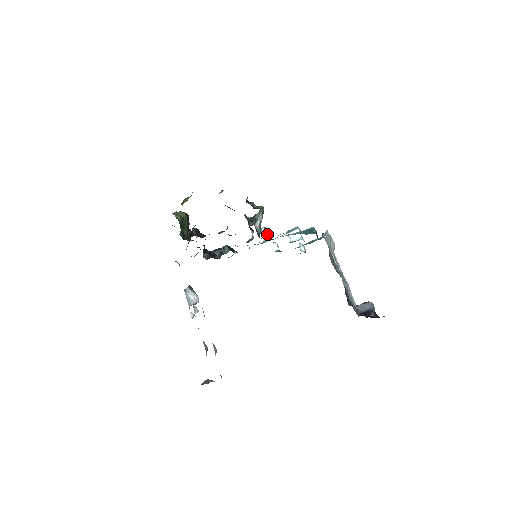
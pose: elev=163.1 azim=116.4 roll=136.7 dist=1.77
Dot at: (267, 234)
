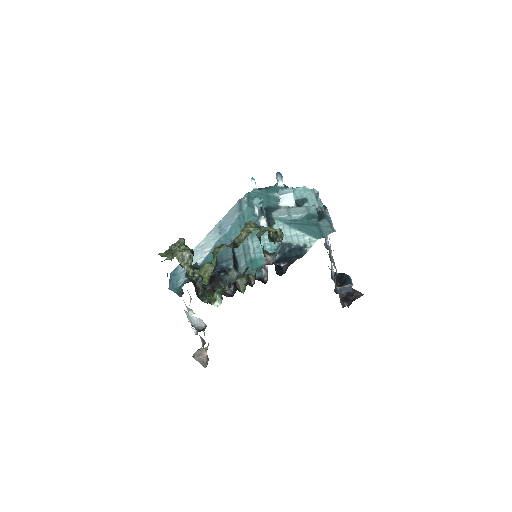
Dot at: (266, 222)
